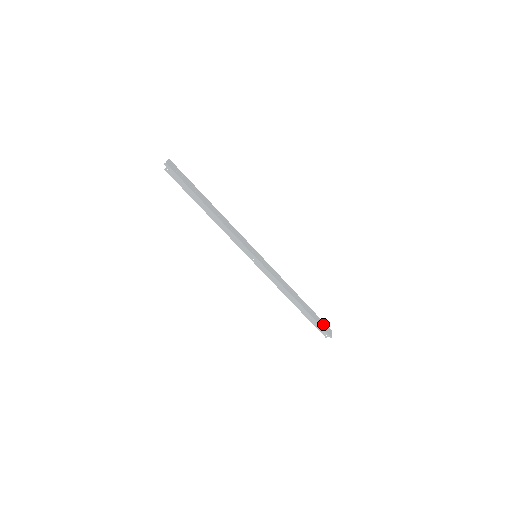
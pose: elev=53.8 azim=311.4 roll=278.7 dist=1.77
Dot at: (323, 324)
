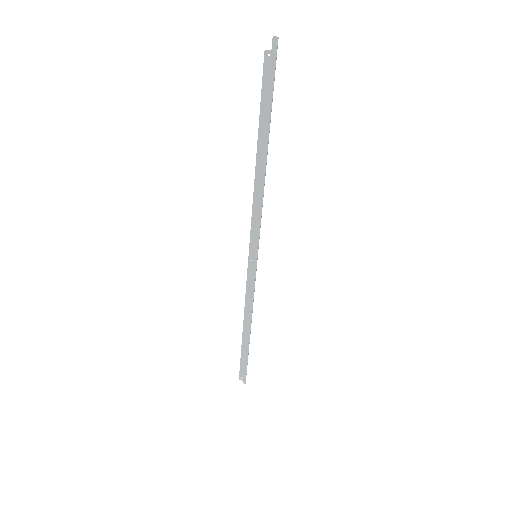
Dot at: occluded
